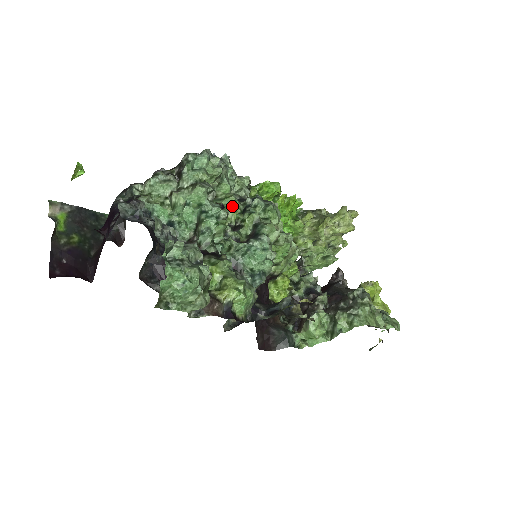
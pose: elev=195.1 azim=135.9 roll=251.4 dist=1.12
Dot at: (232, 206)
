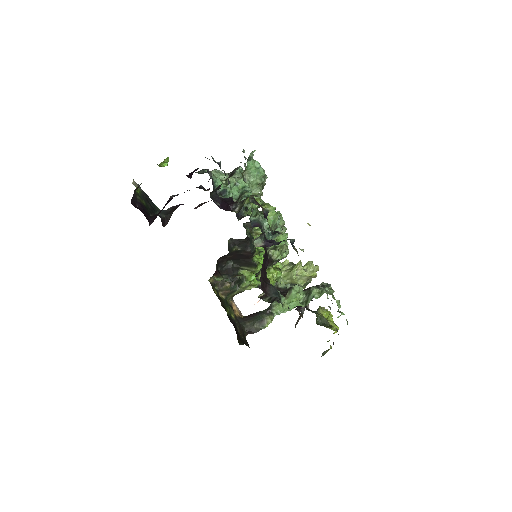
Dot at: occluded
